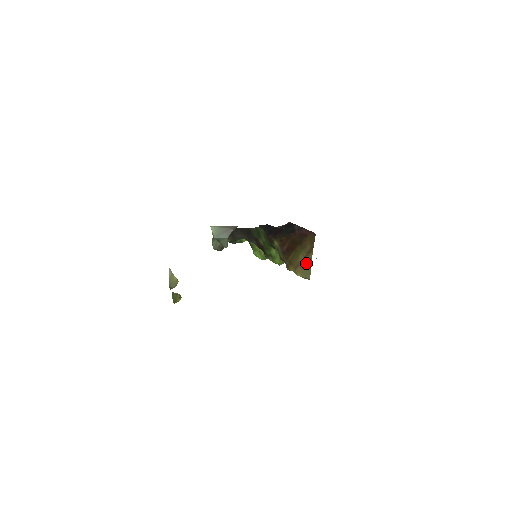
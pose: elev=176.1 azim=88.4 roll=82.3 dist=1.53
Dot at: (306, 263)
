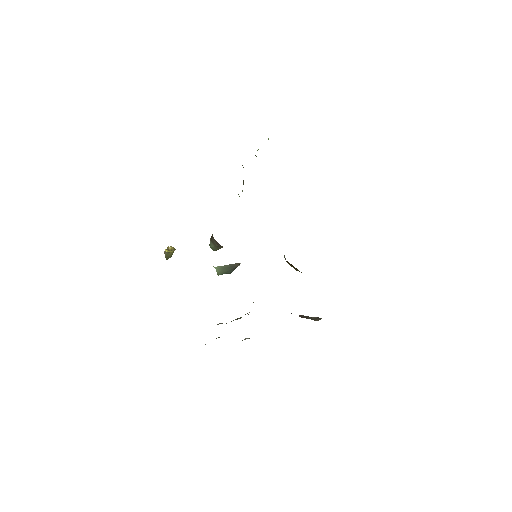
Dot at: occluded
